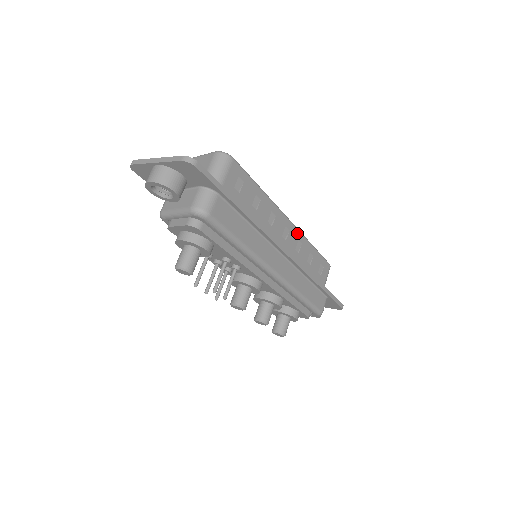
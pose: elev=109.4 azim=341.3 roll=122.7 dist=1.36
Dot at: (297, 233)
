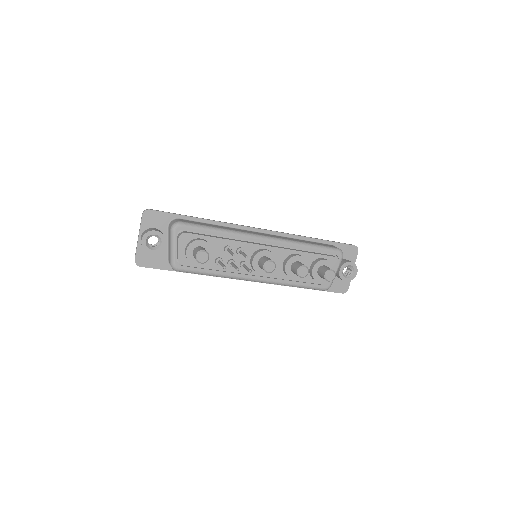
Dot at: occluded
